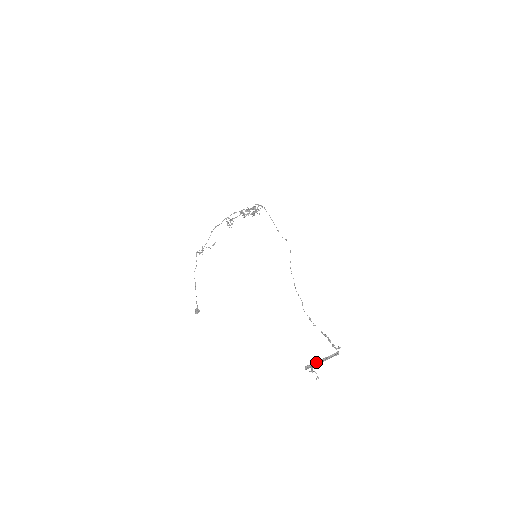
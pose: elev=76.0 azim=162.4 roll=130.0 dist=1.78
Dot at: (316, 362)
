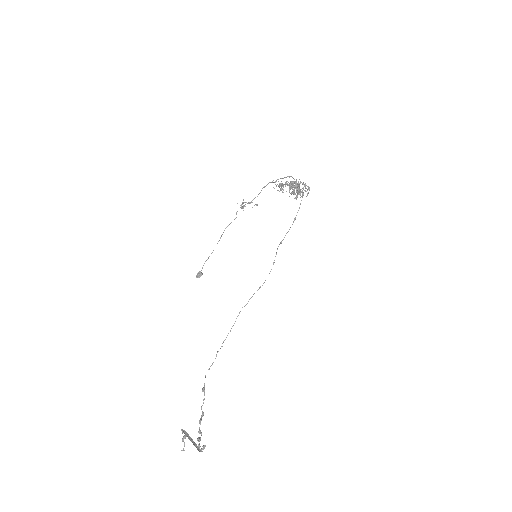
Dot at: (187, 436)
